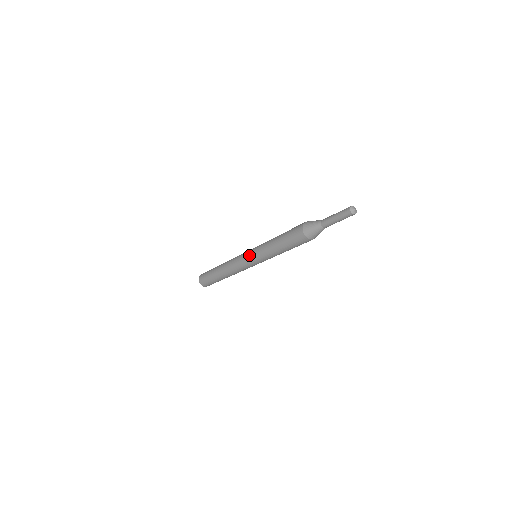
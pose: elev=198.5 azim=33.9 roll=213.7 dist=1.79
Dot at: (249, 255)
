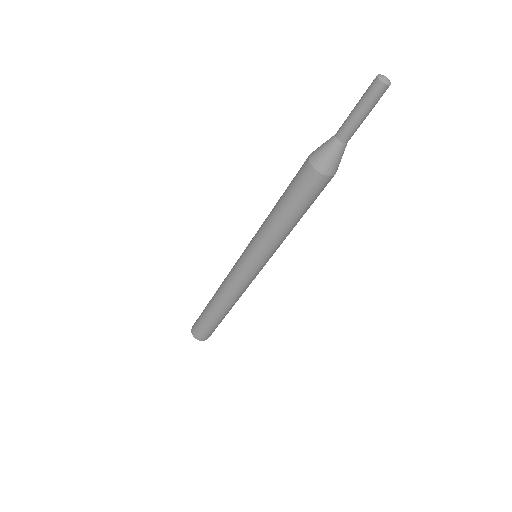
Dot at: (248, 262)
